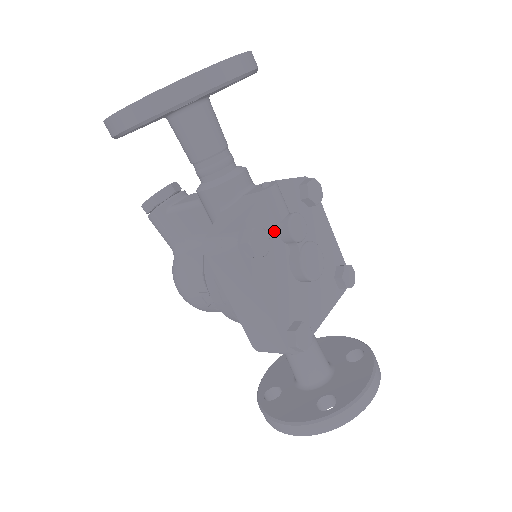
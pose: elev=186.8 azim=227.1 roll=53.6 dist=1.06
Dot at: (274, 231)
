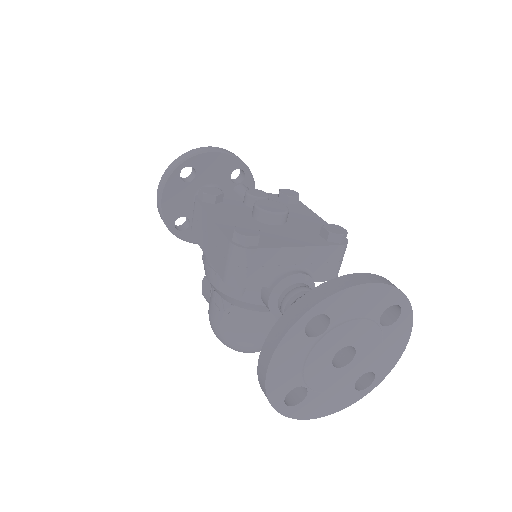
Dot at: (239, 202)
